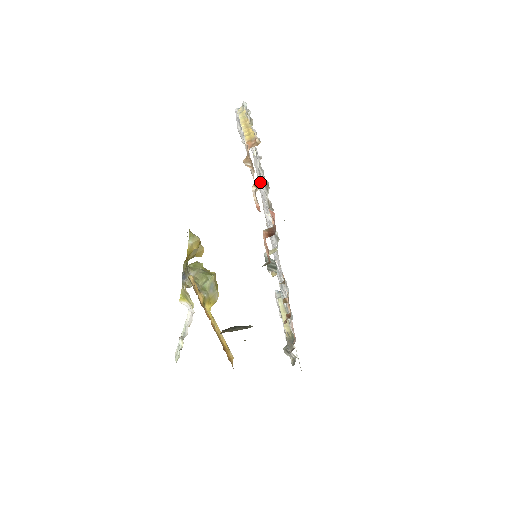
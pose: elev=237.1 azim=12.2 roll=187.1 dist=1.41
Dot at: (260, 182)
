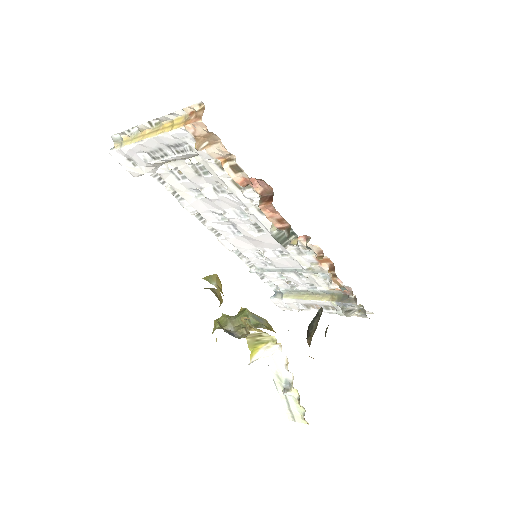
Dot at: (191, 197)
